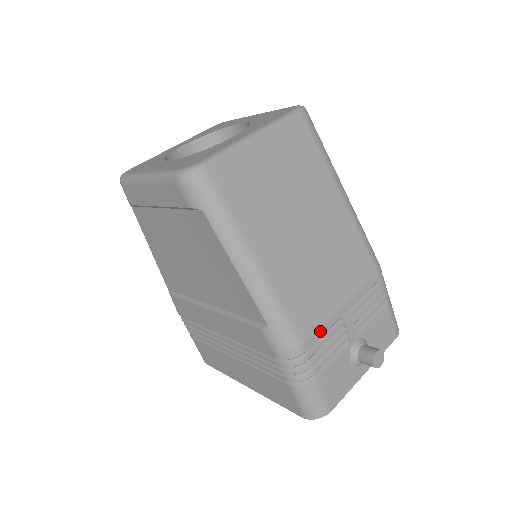
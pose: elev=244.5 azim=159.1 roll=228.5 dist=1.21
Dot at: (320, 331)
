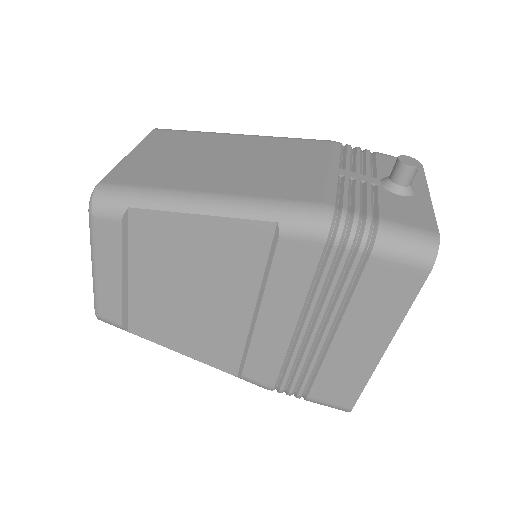
Dot at: (330, 190)
